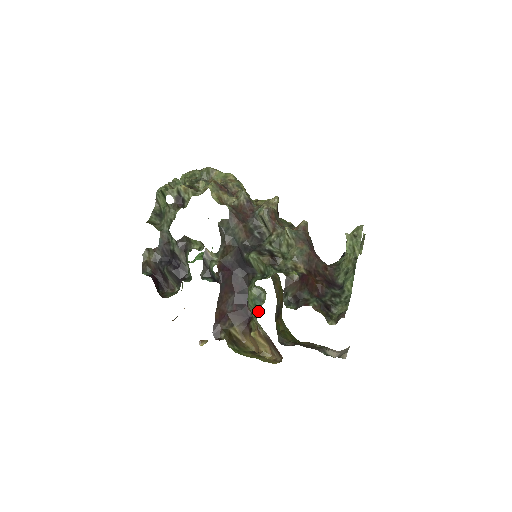
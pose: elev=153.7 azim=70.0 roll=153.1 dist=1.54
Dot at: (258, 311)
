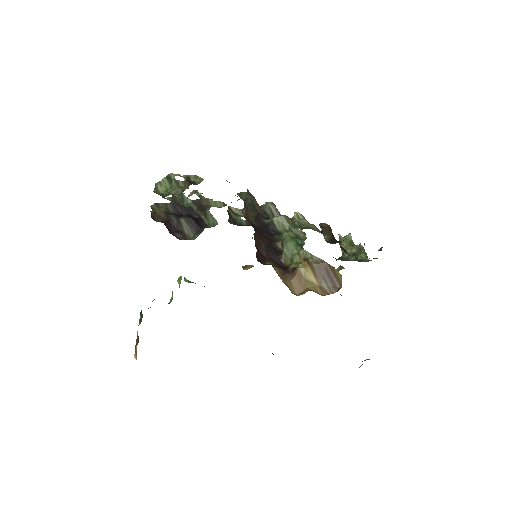
Dot at: (302, 245)
